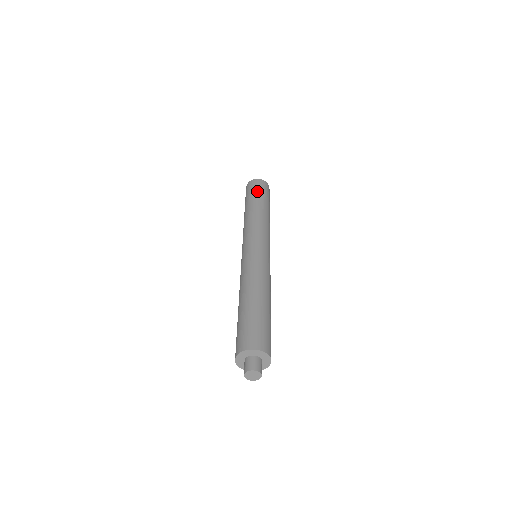
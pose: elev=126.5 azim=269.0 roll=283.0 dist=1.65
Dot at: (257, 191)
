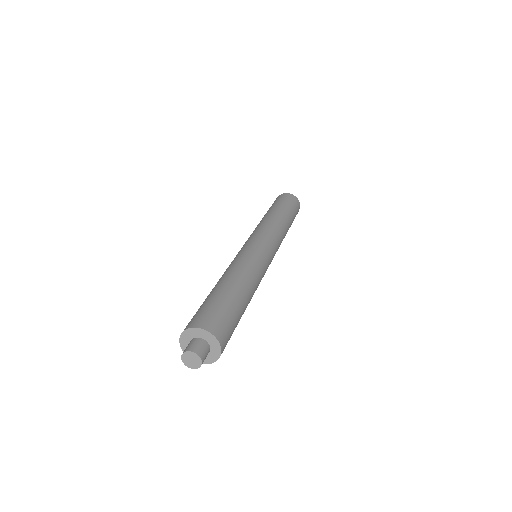
Dot at: (287, 203)
